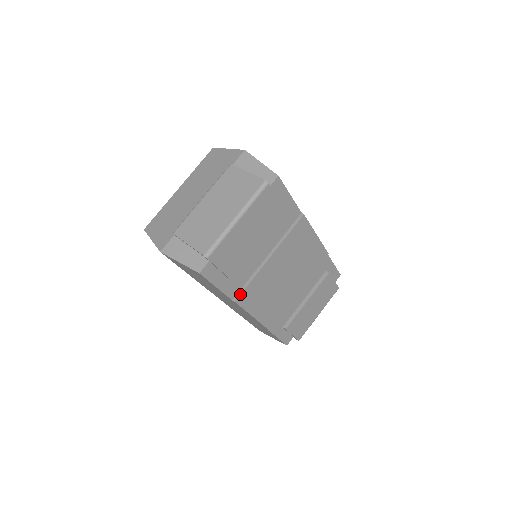
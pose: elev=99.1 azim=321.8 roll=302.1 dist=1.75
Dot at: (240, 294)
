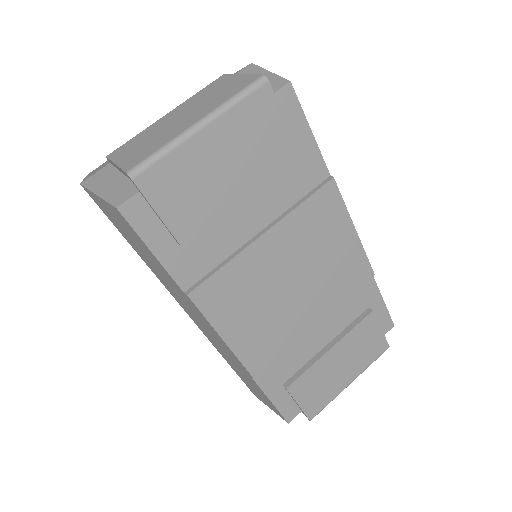
Dot at: (199, 284)
